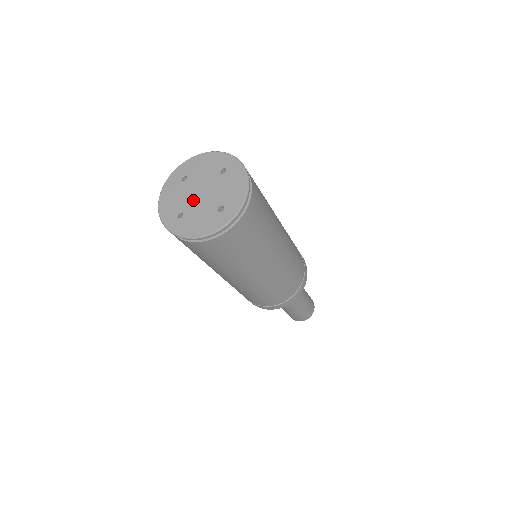
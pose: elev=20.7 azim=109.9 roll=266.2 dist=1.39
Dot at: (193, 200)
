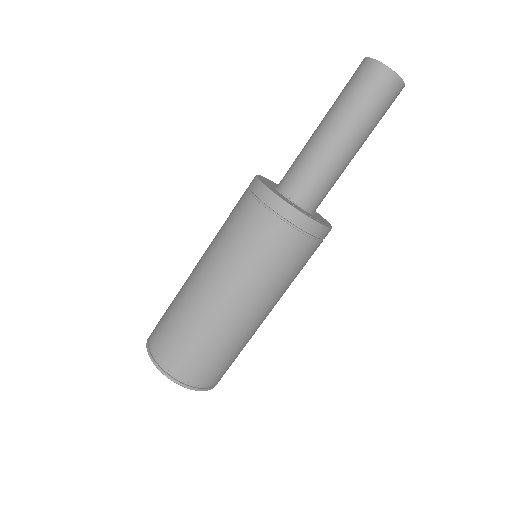
Dot at: occluded
